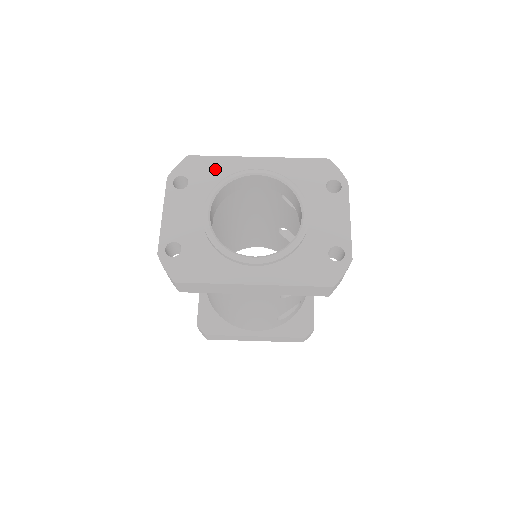
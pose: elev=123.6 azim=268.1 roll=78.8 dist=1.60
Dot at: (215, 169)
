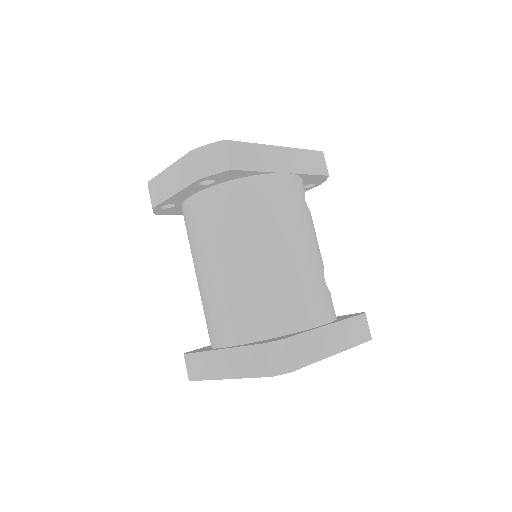
Dot at: occluded
